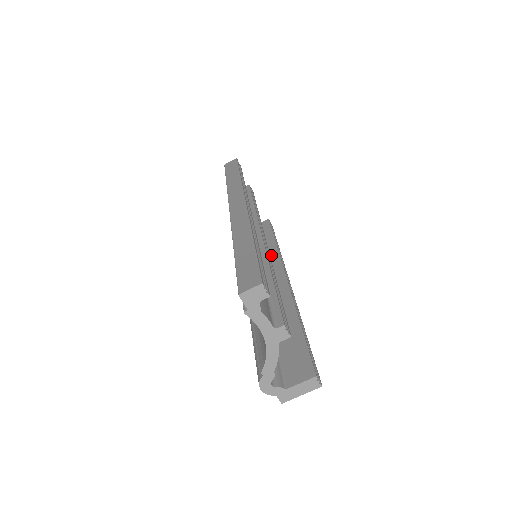
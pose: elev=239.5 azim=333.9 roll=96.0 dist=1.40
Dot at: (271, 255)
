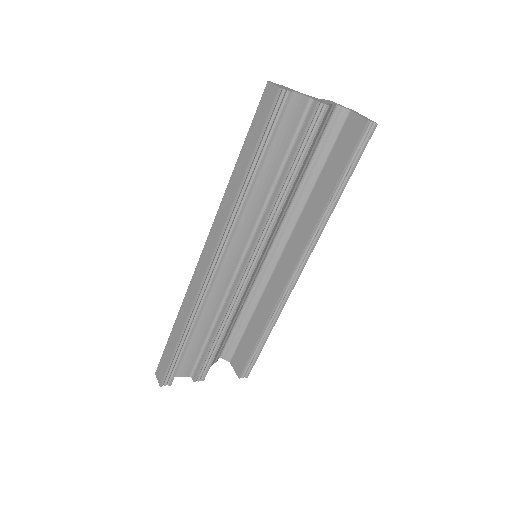
Dot at: (311, 217)
